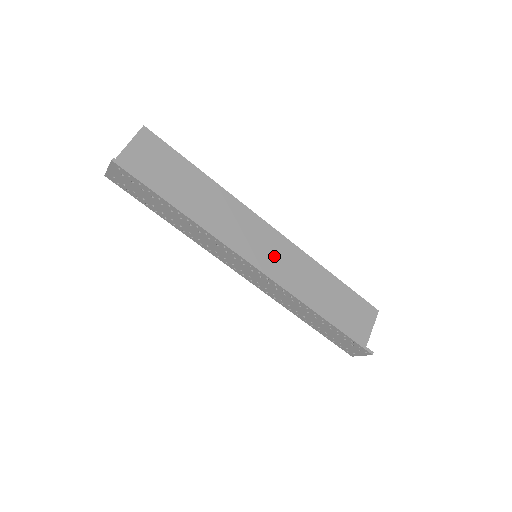
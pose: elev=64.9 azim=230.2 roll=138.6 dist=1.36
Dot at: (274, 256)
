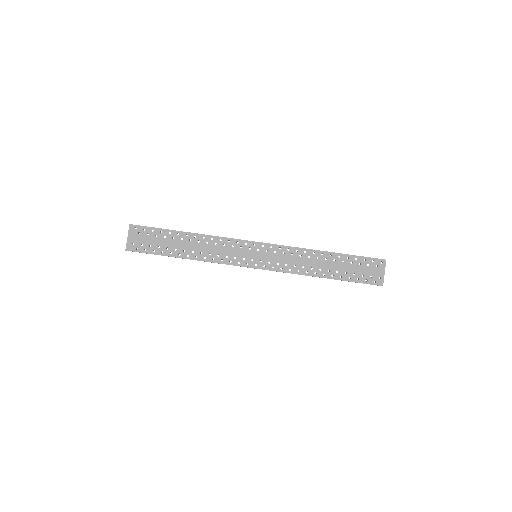
Dot at: occluded
